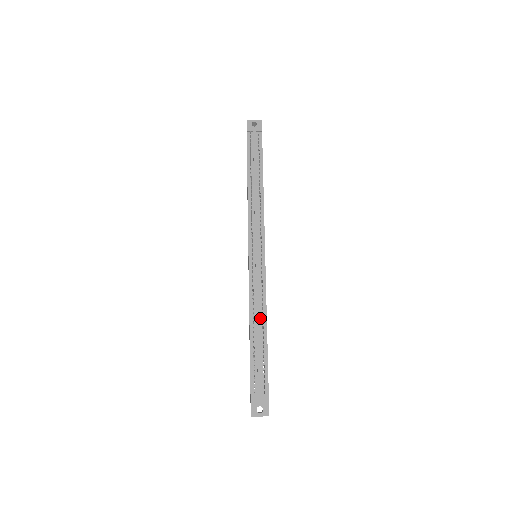
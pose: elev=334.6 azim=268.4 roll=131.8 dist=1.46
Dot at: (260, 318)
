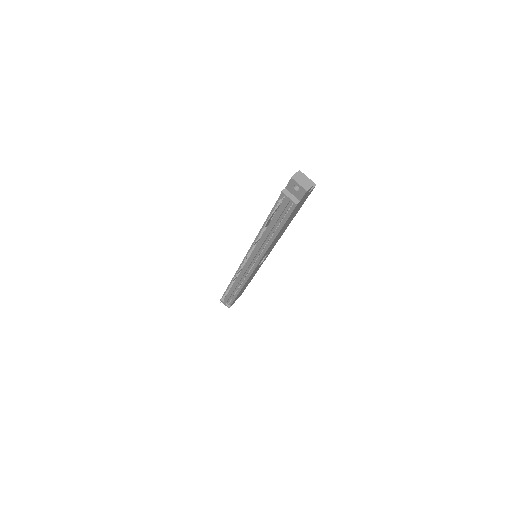
Dot at: (238, 285)
